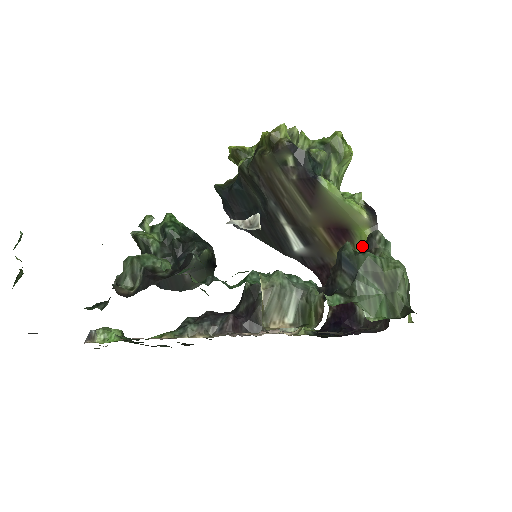
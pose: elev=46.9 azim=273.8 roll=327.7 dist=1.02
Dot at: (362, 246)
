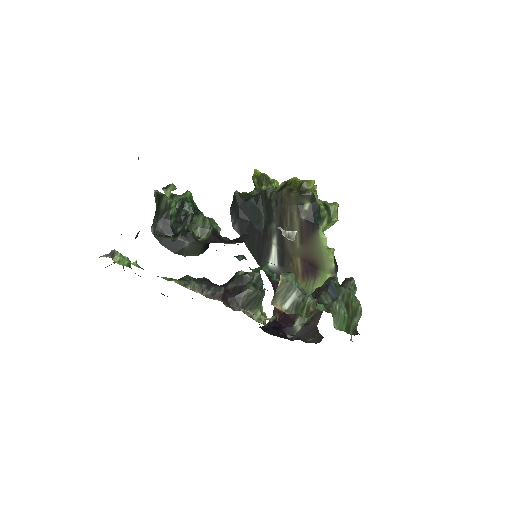
Dot at: (320, 283)
